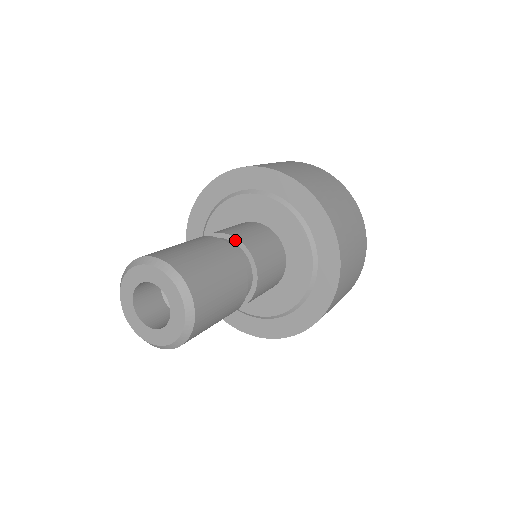
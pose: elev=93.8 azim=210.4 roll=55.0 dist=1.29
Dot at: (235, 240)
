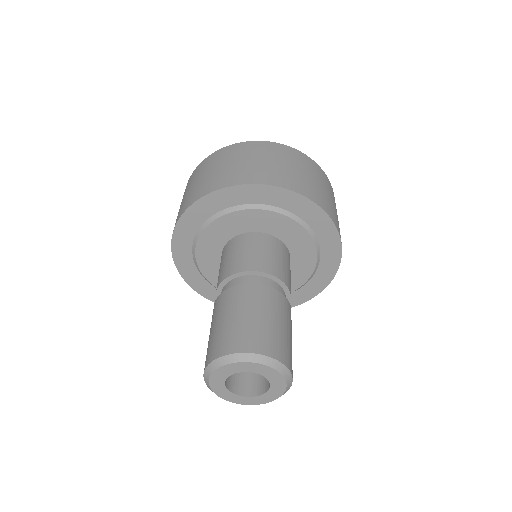
Dot at: (263, 274)
